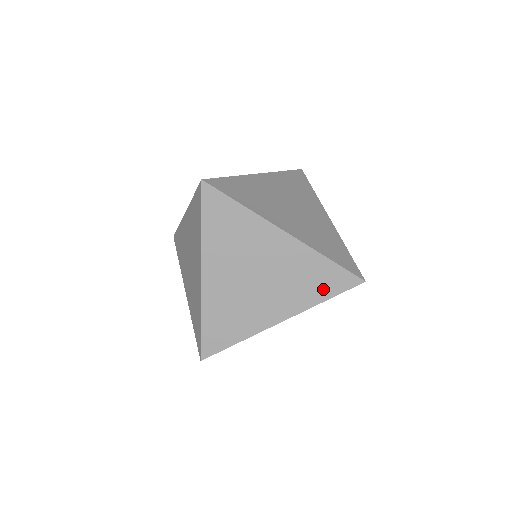
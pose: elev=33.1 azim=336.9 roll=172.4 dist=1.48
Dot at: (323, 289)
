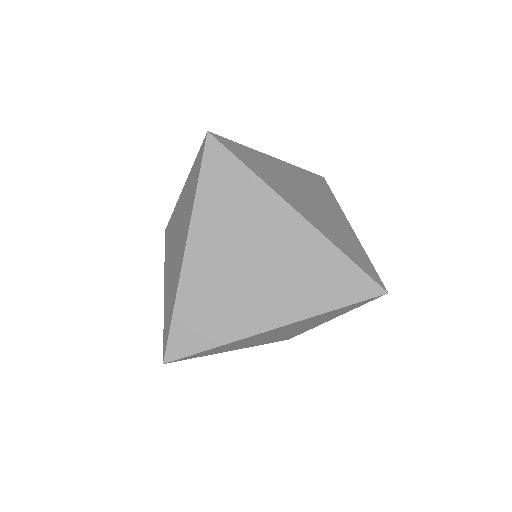
Dot at: (347, 309)
